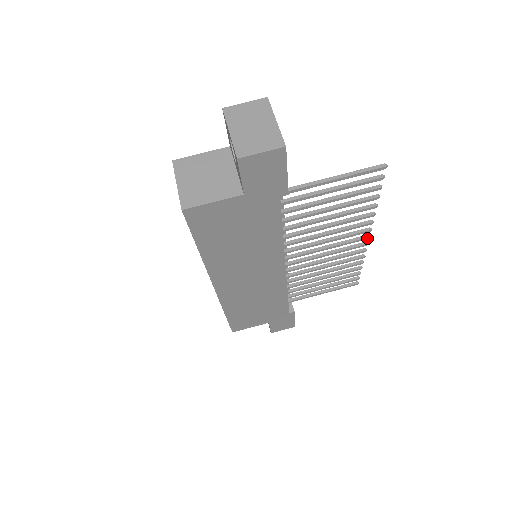
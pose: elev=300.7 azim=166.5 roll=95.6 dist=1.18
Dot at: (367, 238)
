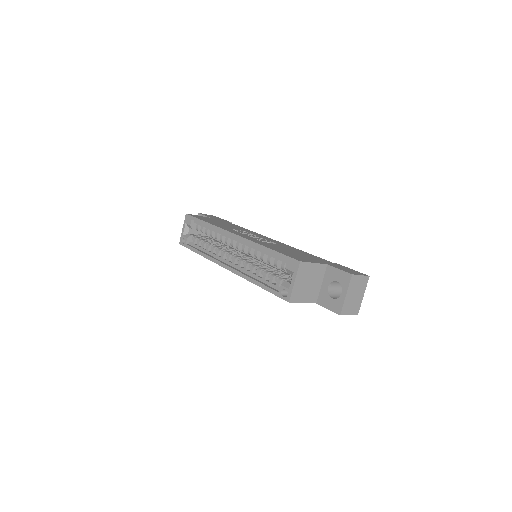
Dot at: occluded
